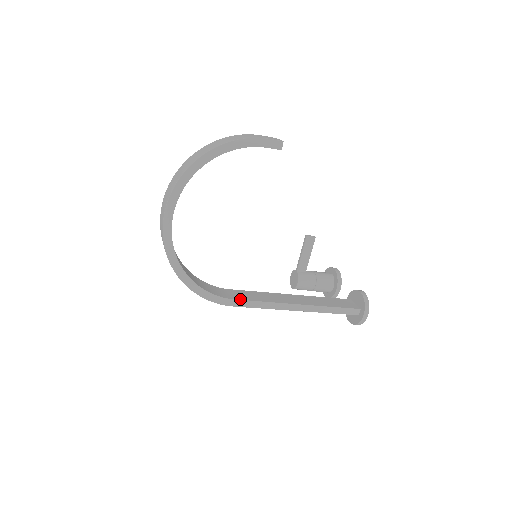
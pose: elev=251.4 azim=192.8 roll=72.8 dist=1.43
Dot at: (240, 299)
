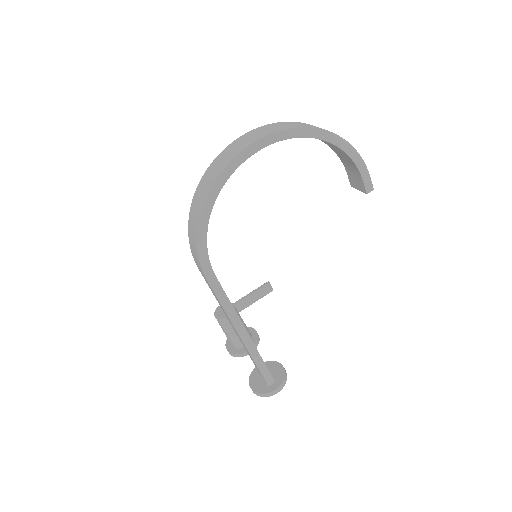
Dot at: occluded
